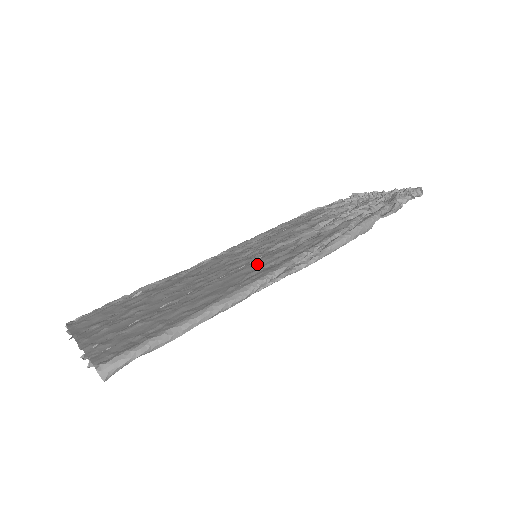
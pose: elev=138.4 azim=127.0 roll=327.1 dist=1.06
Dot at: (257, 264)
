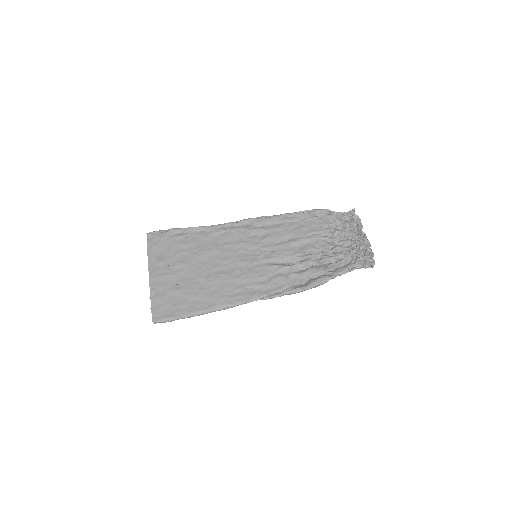
Dot at: (246, 279)
